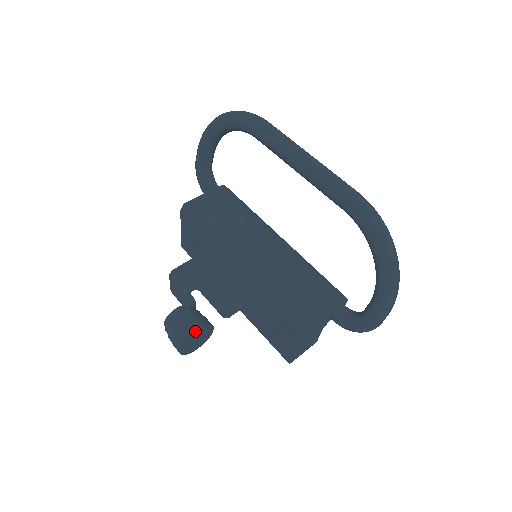
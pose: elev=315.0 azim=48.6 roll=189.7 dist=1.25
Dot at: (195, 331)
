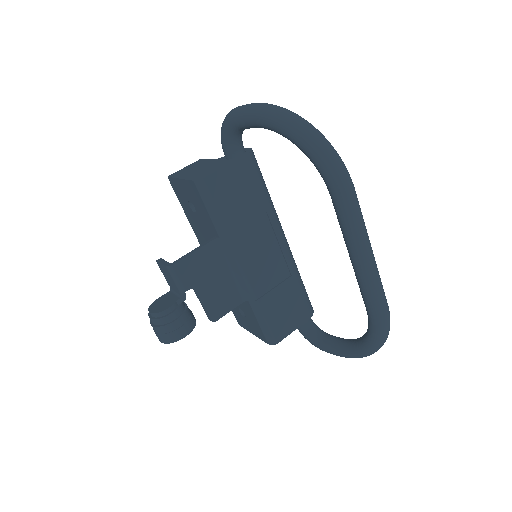
Dot at: (183, 337)
